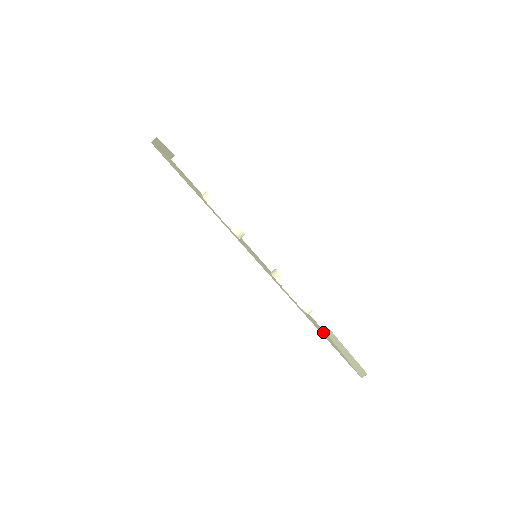
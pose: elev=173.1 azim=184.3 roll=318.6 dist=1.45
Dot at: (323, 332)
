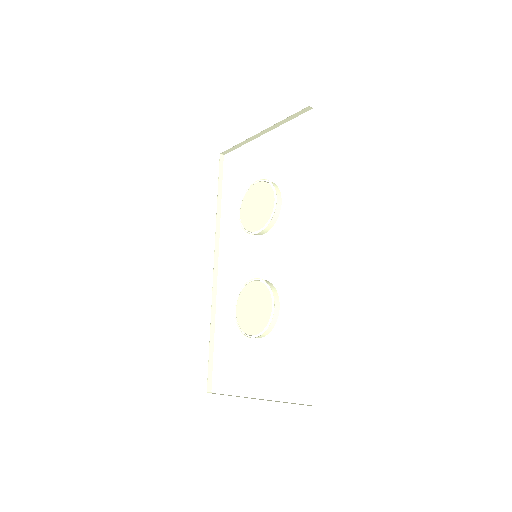
Dot at: occluded
